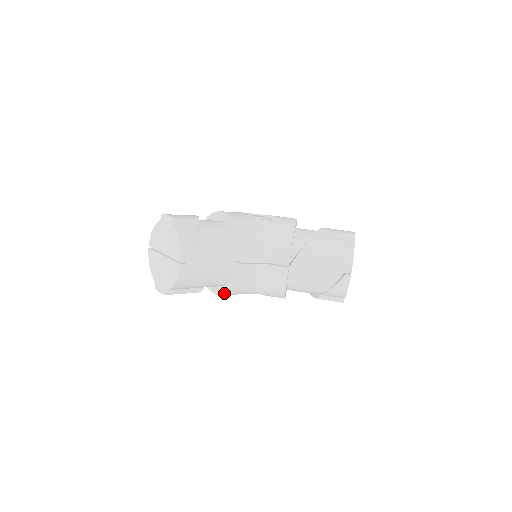
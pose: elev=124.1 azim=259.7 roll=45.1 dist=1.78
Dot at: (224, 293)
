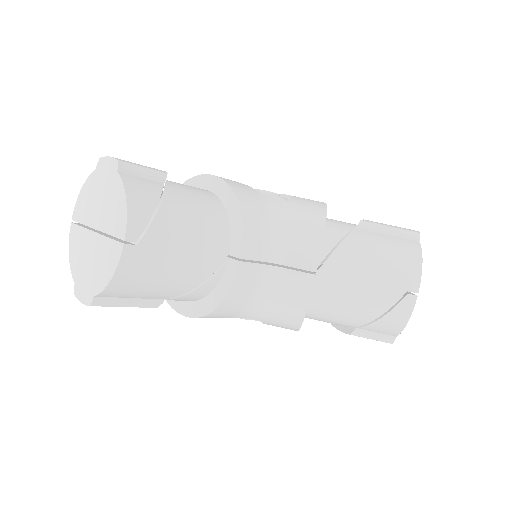
Dot at: (199, 313)
